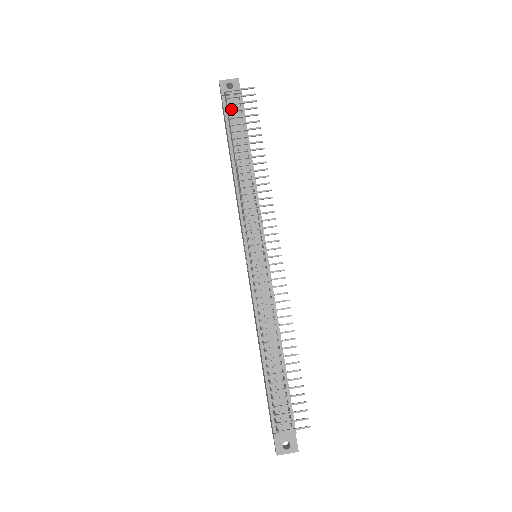
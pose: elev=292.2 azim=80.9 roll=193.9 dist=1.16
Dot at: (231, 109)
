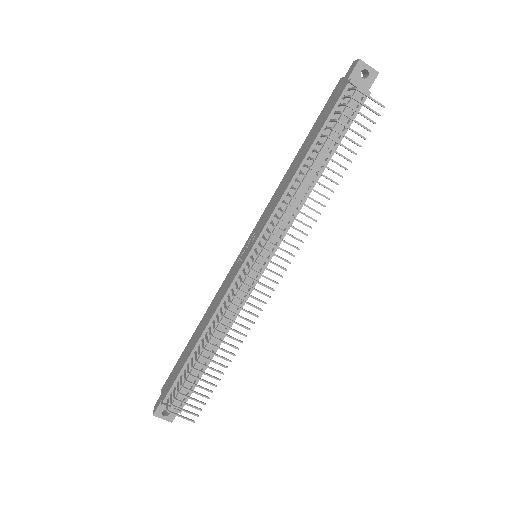
Dot at: occluded
